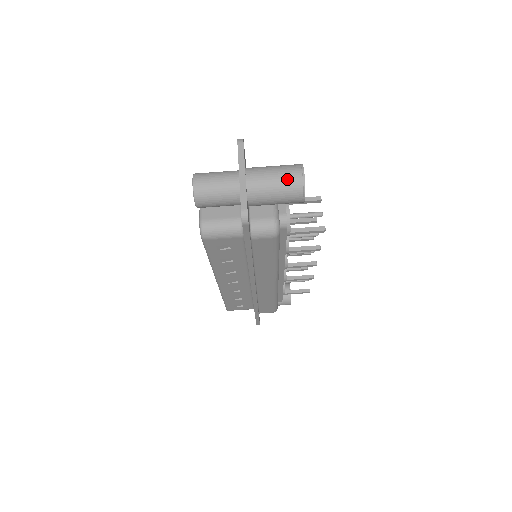
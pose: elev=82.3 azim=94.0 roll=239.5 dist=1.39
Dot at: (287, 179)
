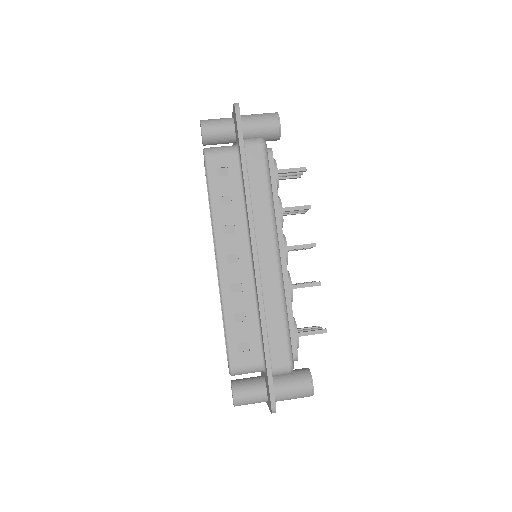
Dot at: (265, 113)
